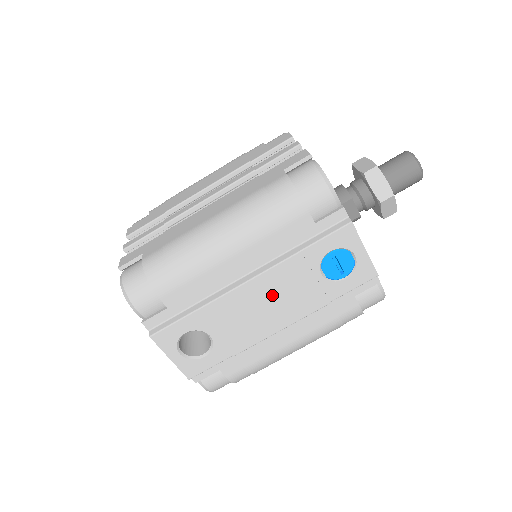
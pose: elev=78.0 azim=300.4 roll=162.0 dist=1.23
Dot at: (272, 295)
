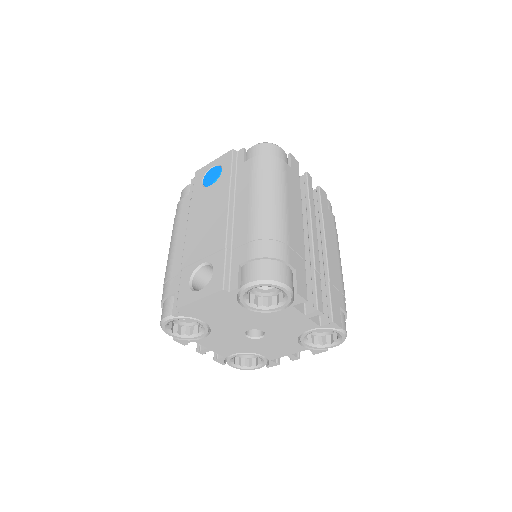
Dot at: (202, 217)
